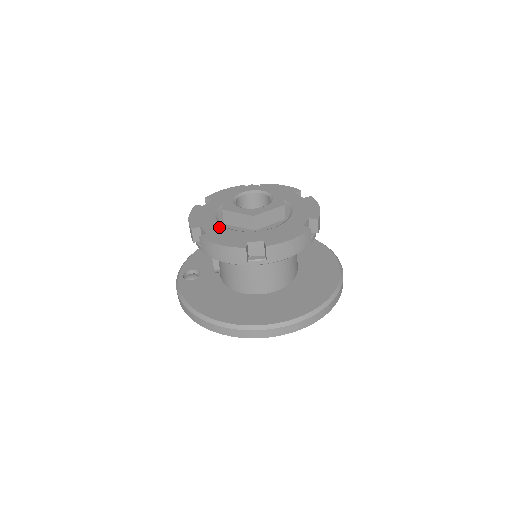
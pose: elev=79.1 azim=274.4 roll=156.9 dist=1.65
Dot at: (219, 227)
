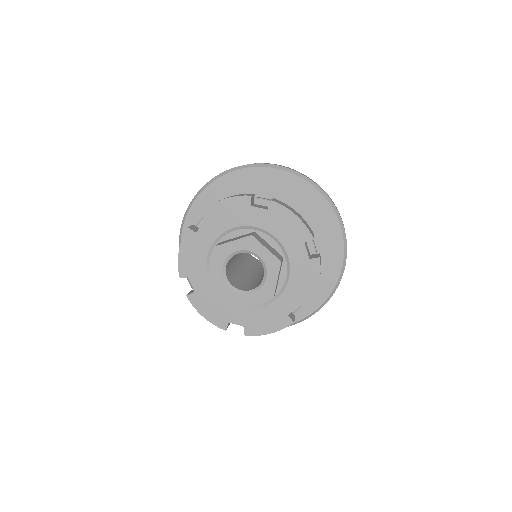
Dot at: (244, 313)
